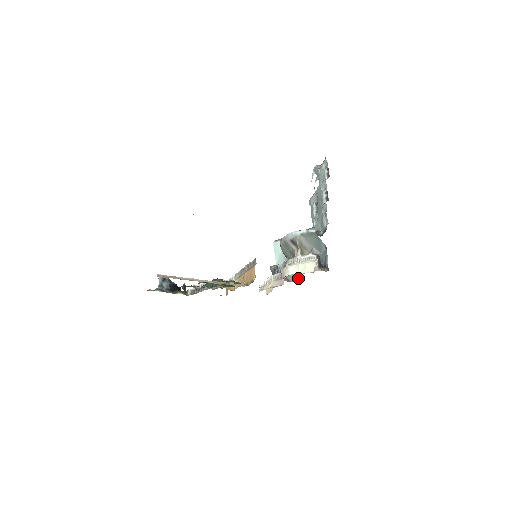
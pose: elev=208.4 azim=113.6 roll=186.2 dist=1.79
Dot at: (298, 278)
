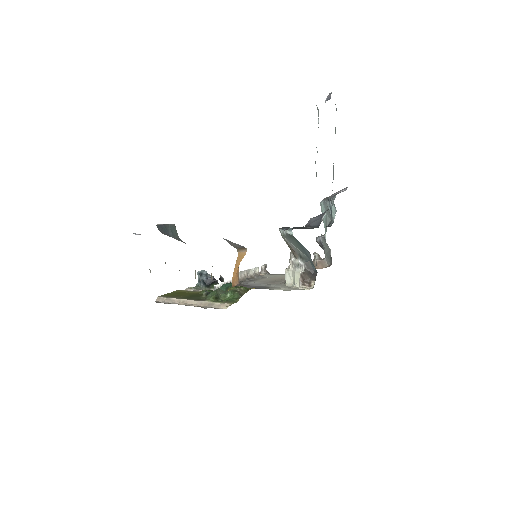
Dot at: (331, 263)
